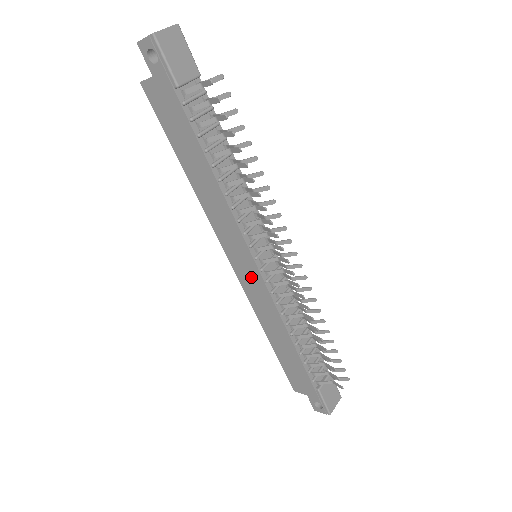
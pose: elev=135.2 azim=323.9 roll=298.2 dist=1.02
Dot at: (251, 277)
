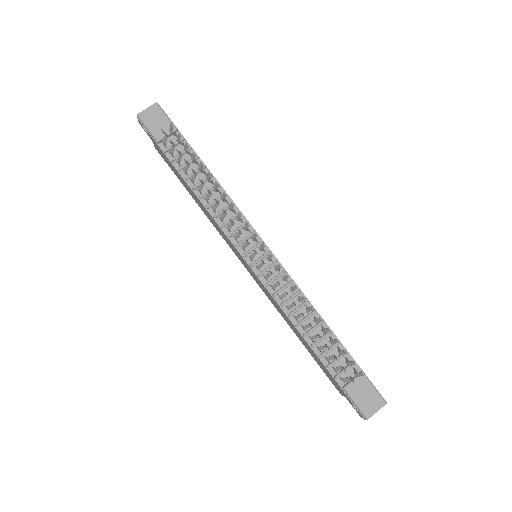
Dot at: (253, 274)
